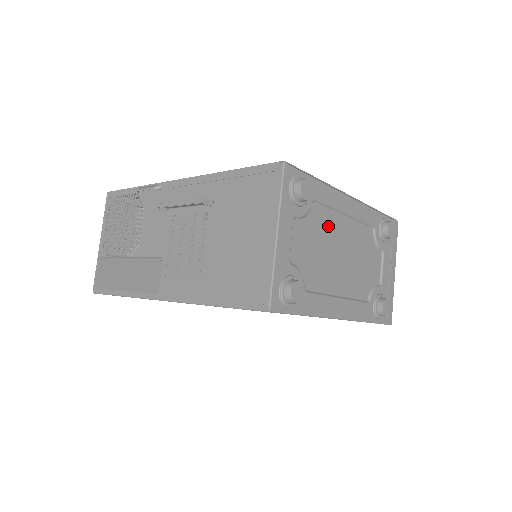
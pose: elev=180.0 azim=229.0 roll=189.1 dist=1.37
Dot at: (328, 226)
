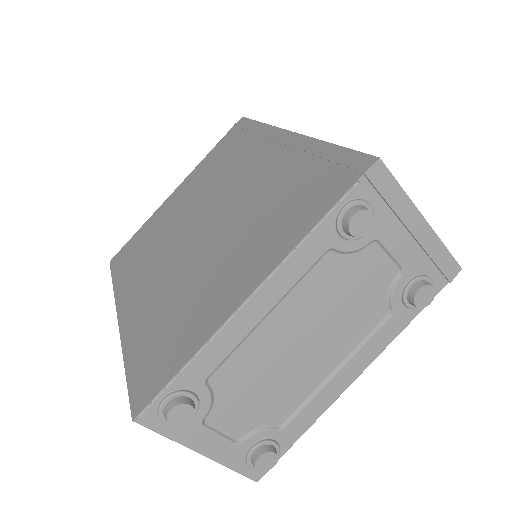
Dot at: (252, 359)
